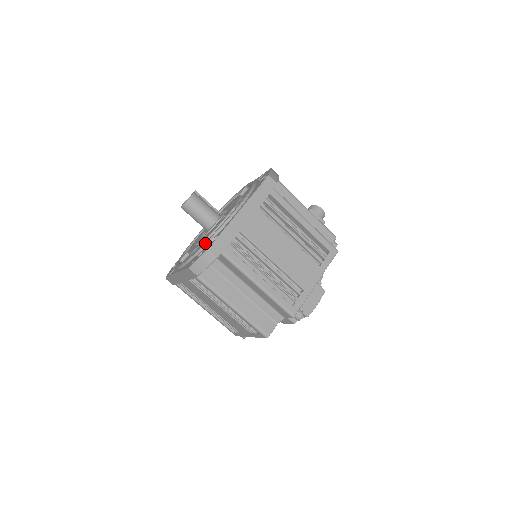
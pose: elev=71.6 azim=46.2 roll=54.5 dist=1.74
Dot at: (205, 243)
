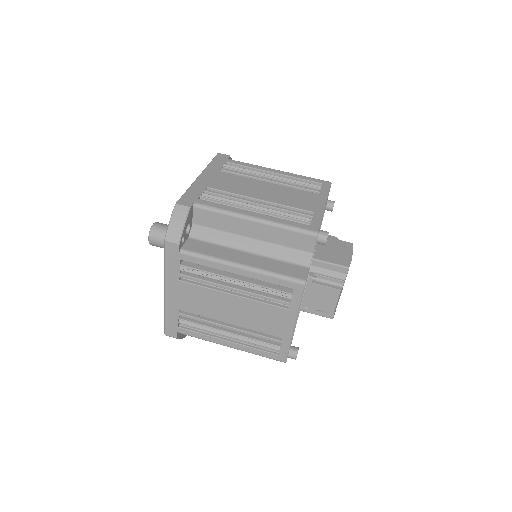
Dot at: occluded
